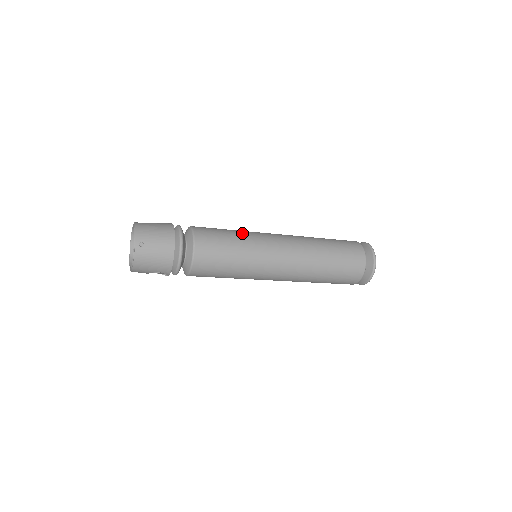
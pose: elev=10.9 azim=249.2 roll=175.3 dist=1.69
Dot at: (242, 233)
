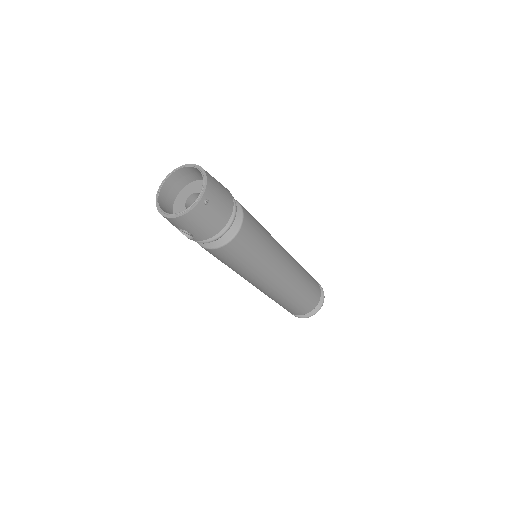
Dot at: (268, 233)
